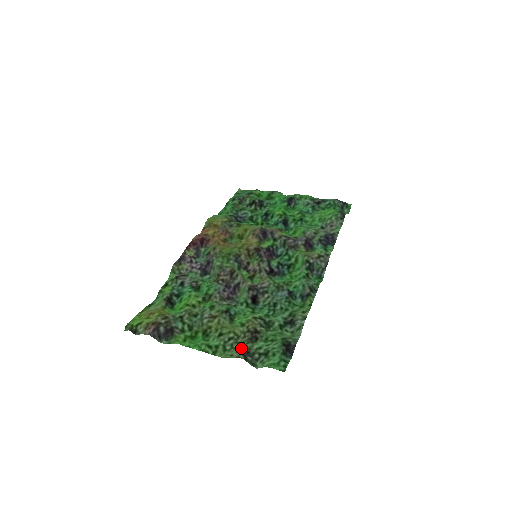
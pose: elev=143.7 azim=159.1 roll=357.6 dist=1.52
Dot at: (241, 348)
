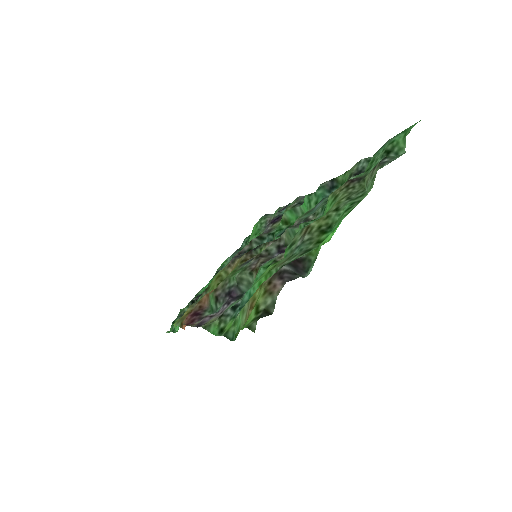
Dot at: (367, 179)
